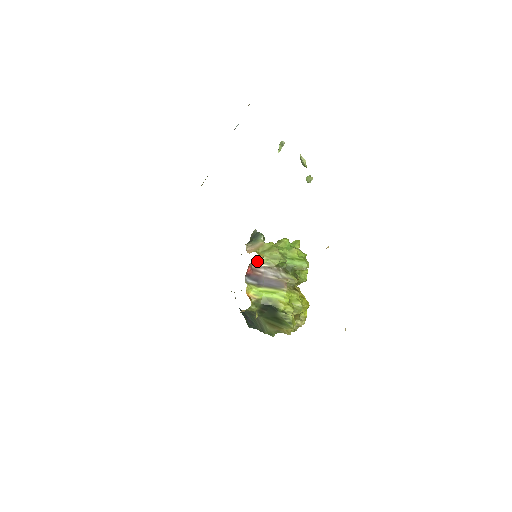
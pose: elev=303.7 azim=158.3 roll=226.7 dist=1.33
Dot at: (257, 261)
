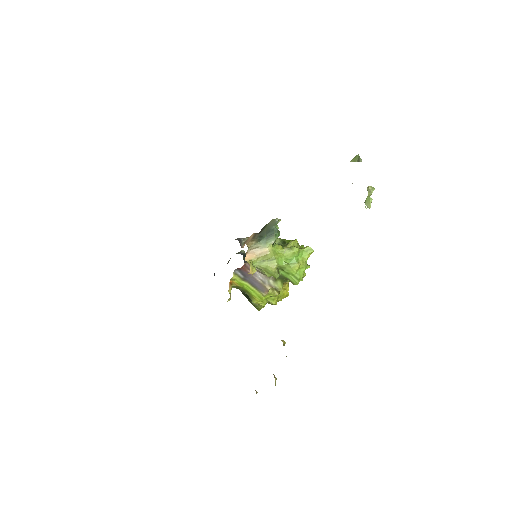
Dot at: occluded
